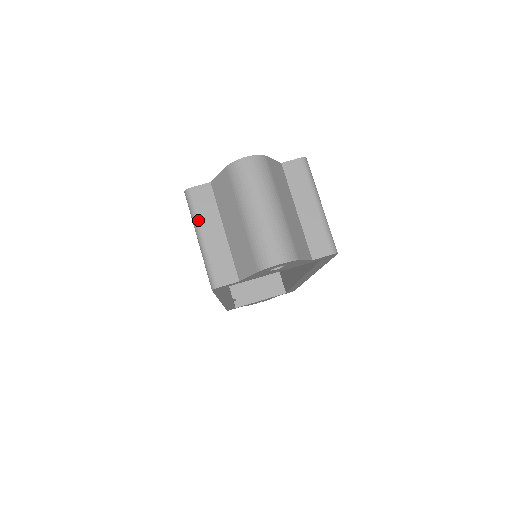
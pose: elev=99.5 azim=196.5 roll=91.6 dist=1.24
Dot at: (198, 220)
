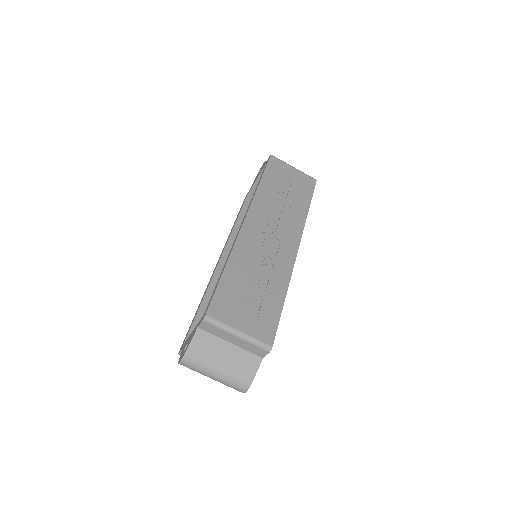
Dot at: occluded
